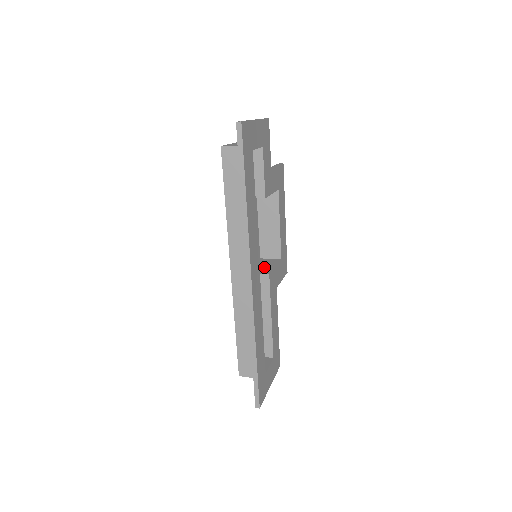
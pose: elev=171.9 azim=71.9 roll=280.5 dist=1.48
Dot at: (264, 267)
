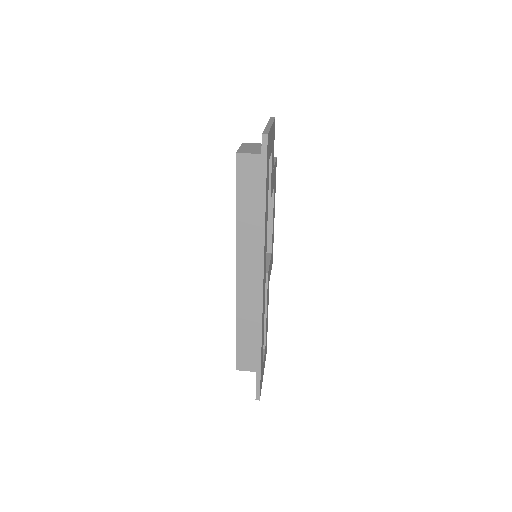
Dot at: occluded
